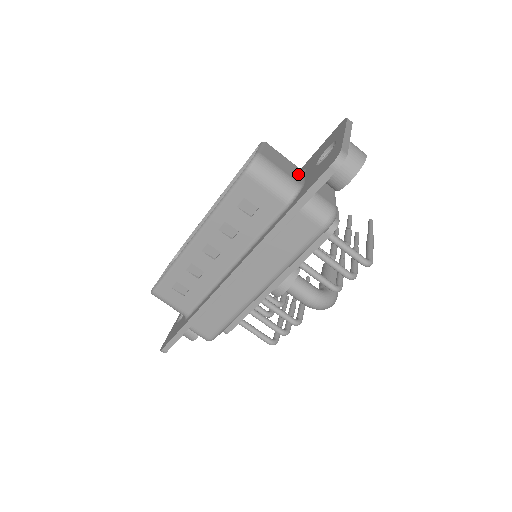
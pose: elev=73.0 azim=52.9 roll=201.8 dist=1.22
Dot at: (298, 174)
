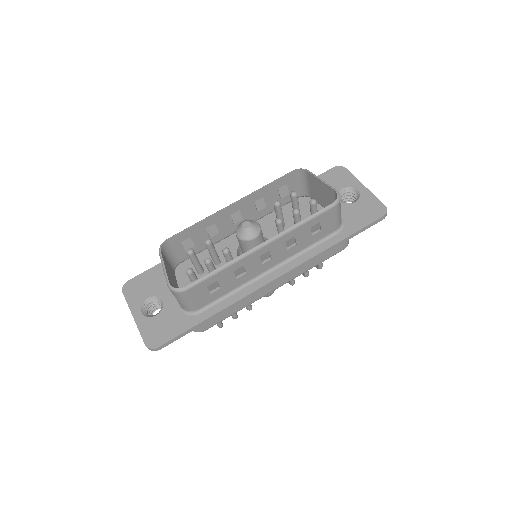
Dot at: occluded
